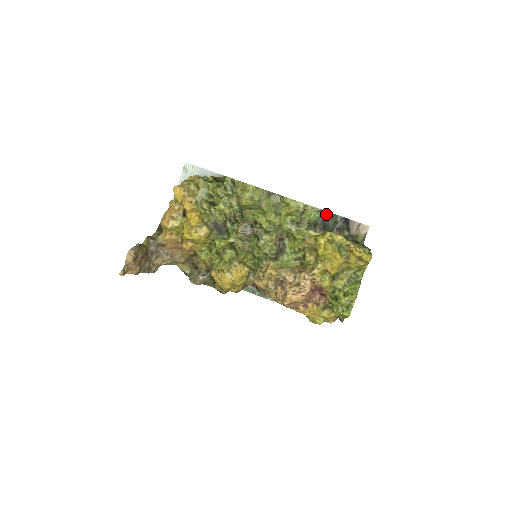
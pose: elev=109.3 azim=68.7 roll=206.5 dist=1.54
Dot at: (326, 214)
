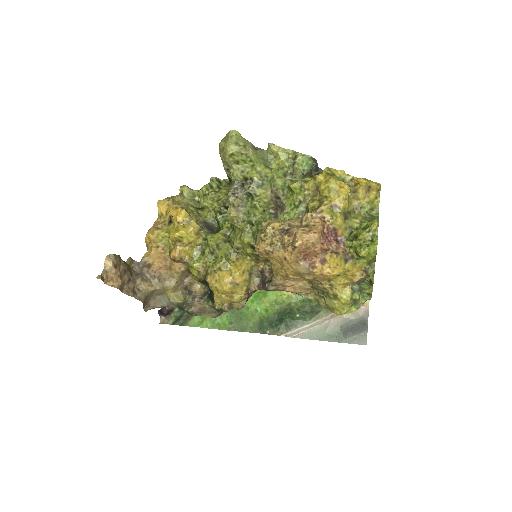
Dot at: (320, 171)
